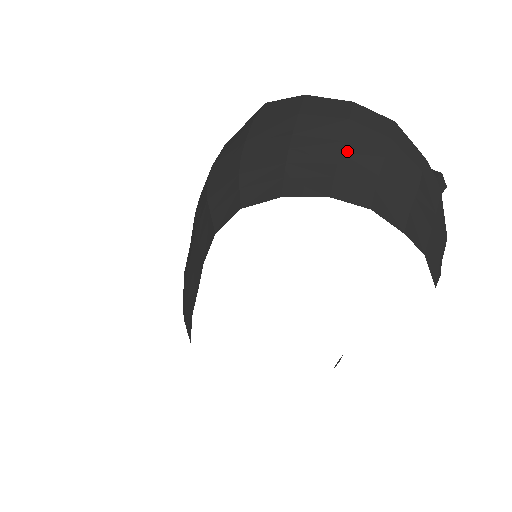
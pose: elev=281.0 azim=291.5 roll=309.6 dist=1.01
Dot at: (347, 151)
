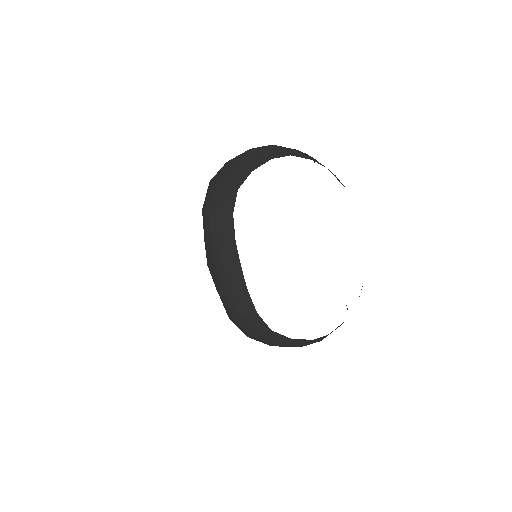
Dot at: (263, 153)
